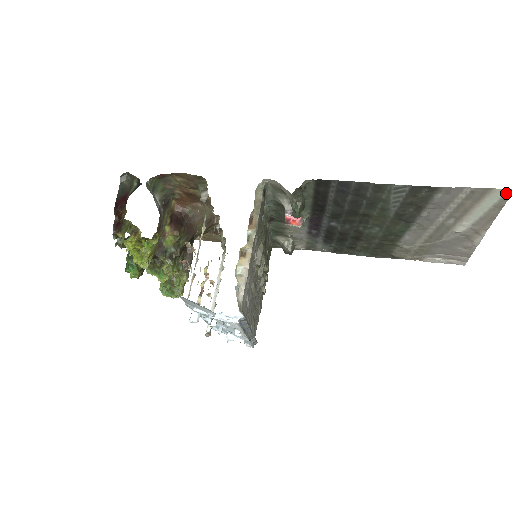
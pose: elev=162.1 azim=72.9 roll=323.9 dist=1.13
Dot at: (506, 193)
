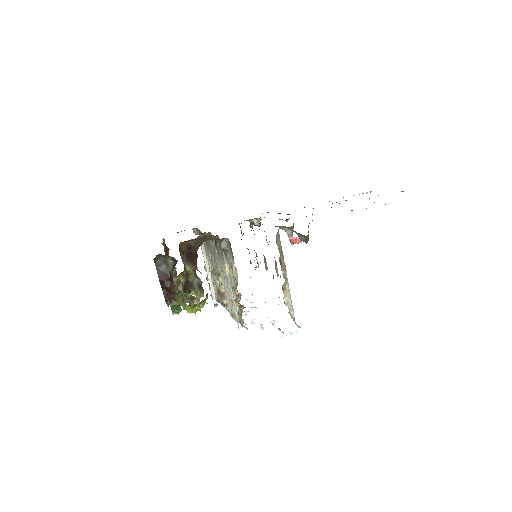
Dot at: occluded
